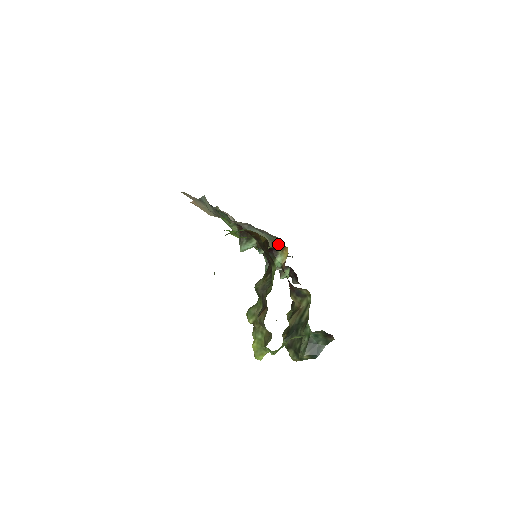
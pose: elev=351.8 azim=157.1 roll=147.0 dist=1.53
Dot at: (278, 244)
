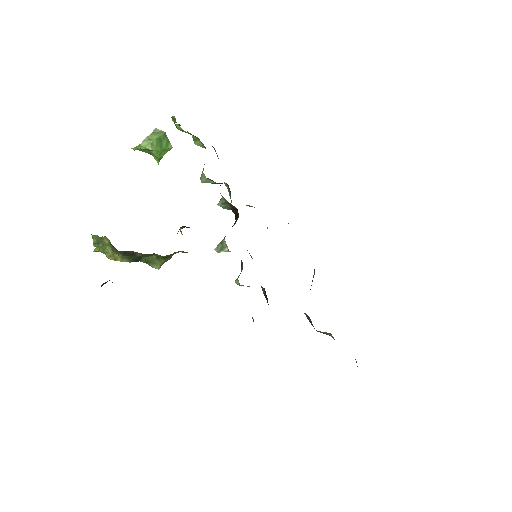
Dot at: occluded
